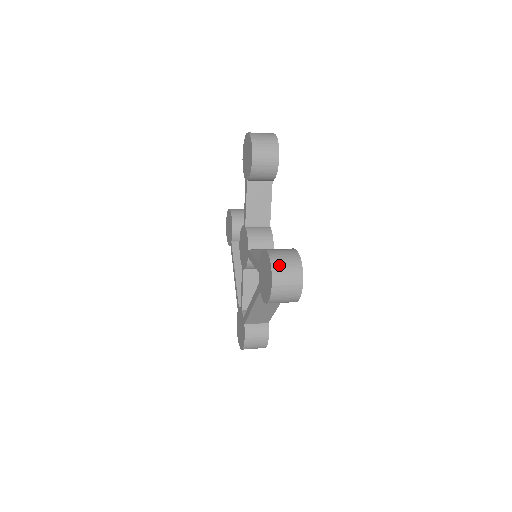
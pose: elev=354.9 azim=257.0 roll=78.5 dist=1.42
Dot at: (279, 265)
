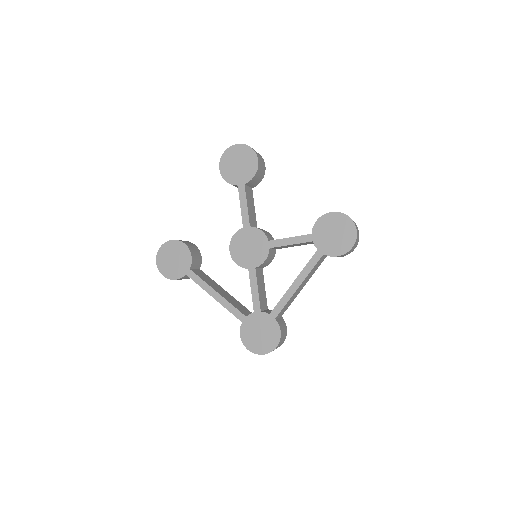
Dot at: occluded
